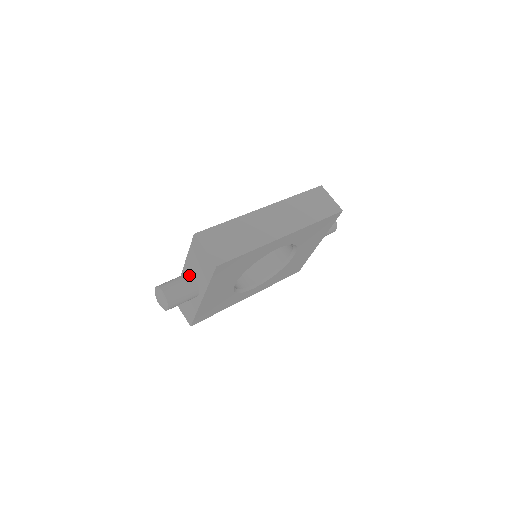
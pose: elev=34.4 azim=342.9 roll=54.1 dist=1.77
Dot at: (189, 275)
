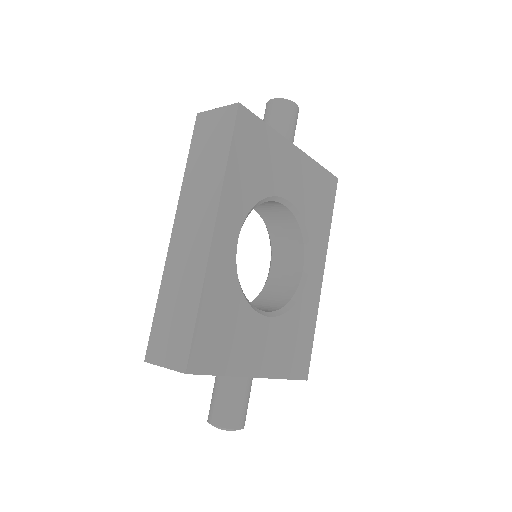
Dot at: occluded
